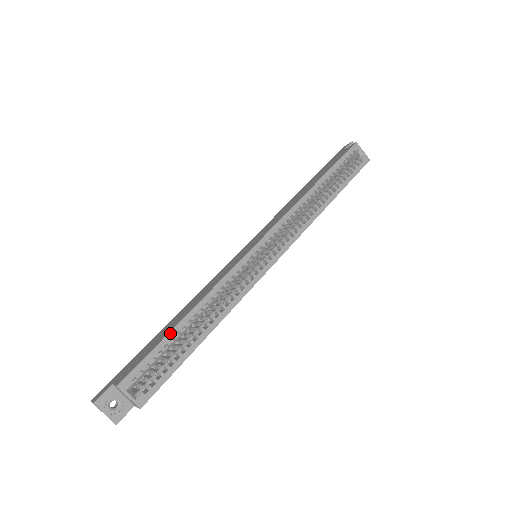
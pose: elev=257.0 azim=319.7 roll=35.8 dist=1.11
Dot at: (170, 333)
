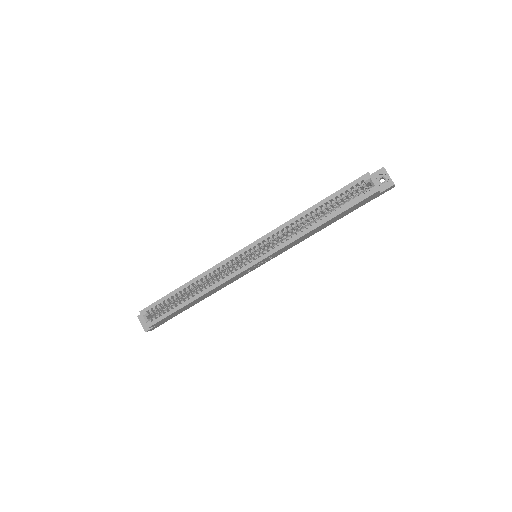
Dot at: (172, 292)
